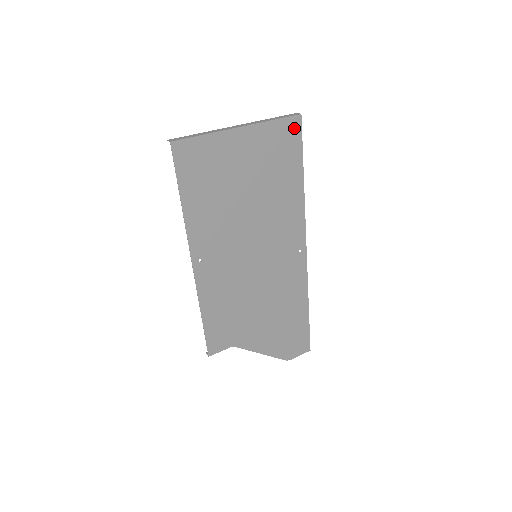
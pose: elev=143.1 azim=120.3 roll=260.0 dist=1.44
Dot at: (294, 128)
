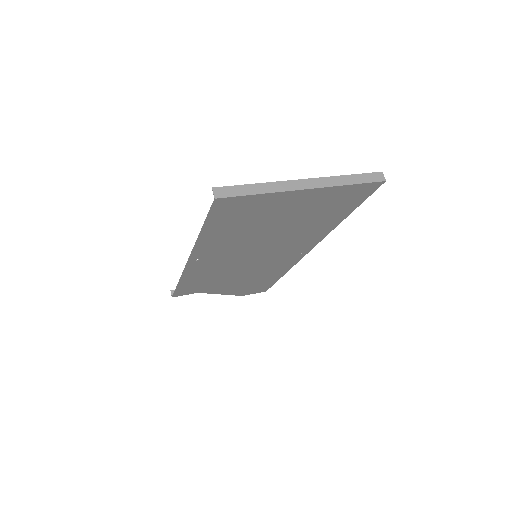
Dot at: (368, 189)
